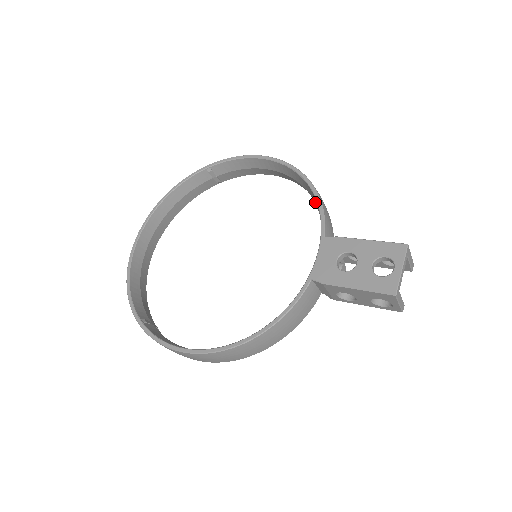
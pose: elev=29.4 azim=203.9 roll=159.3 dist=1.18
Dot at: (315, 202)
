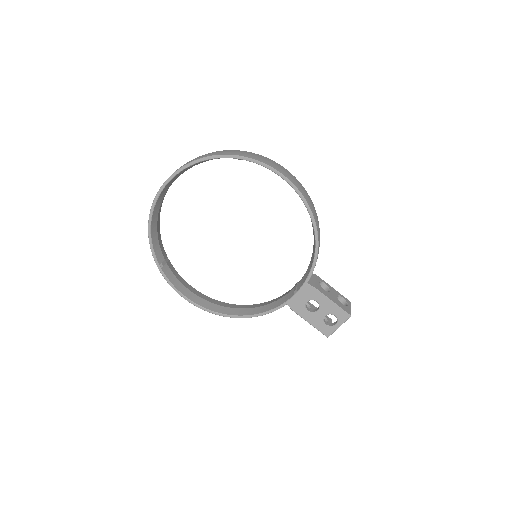
Dot at: (314, 245)
